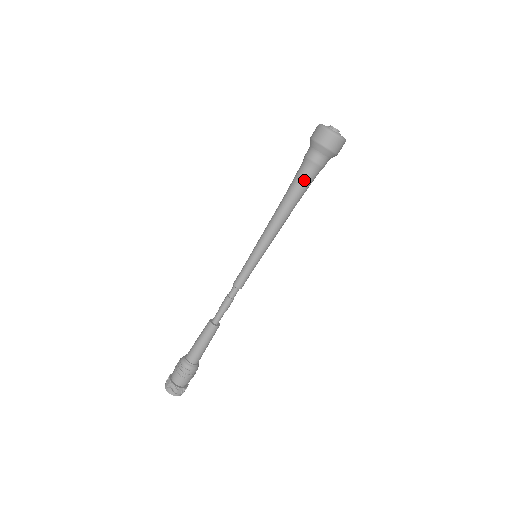
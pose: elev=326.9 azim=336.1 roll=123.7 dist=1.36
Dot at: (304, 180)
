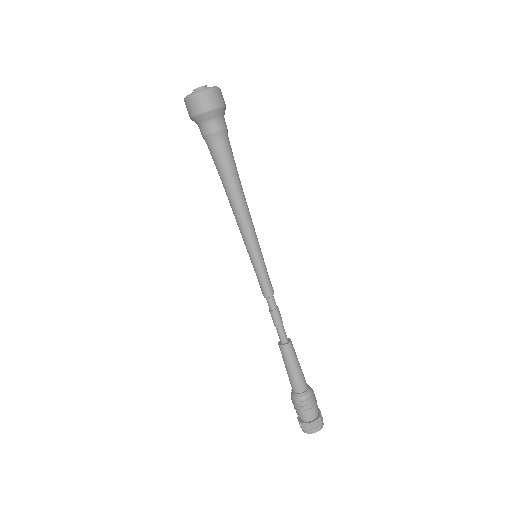
Dot at: (214, 158)
